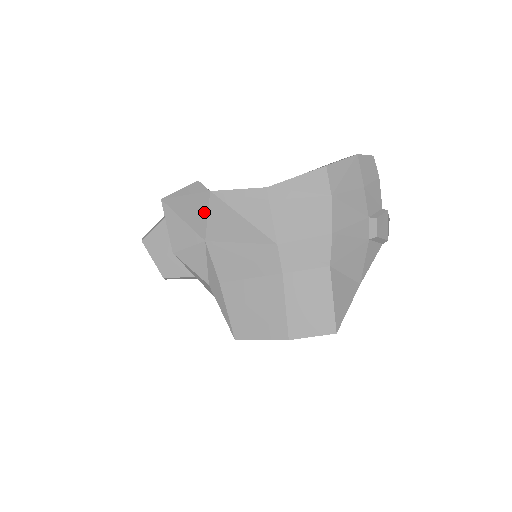
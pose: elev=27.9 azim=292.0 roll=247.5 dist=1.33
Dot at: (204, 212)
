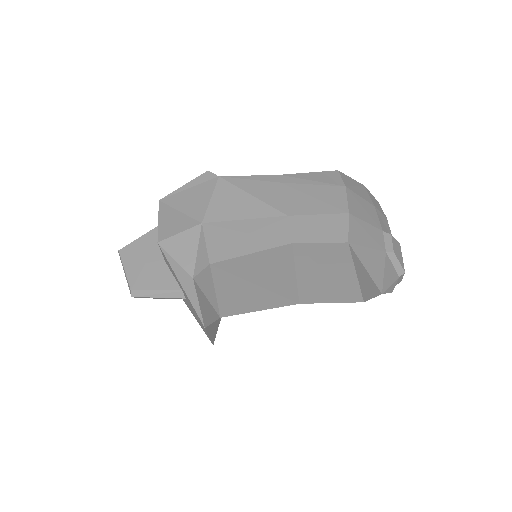
Dot at: (207, 196)
